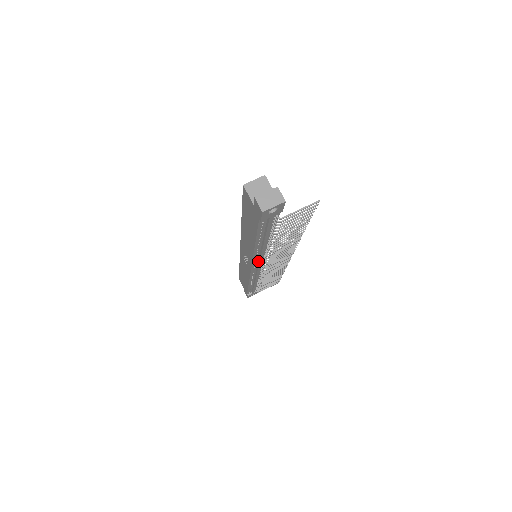
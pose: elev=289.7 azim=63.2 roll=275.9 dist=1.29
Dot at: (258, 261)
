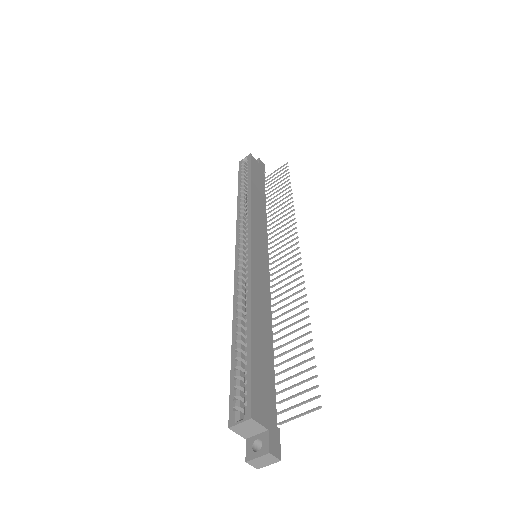
Dot at: occluded
